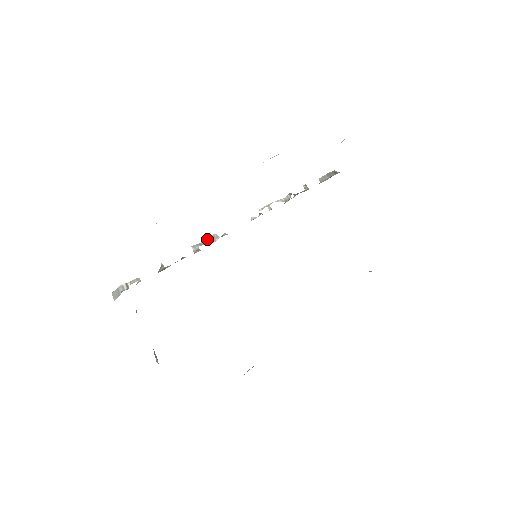
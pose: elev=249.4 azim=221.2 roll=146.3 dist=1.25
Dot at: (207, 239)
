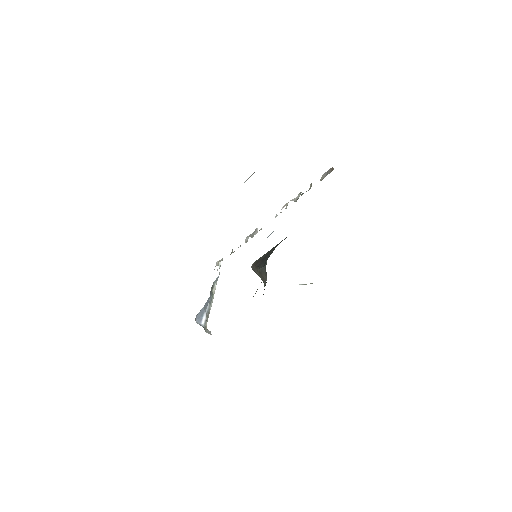
Dot at: (253, 232)
